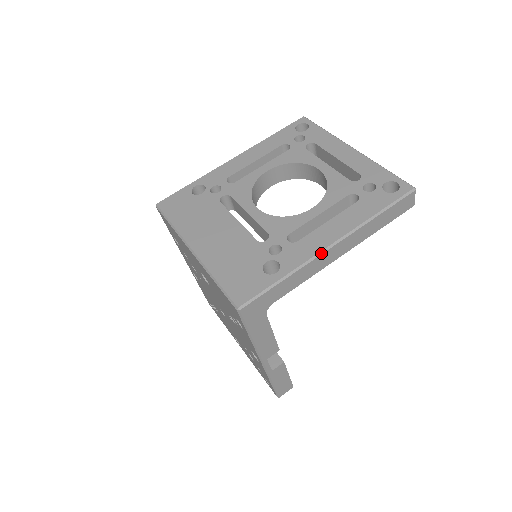
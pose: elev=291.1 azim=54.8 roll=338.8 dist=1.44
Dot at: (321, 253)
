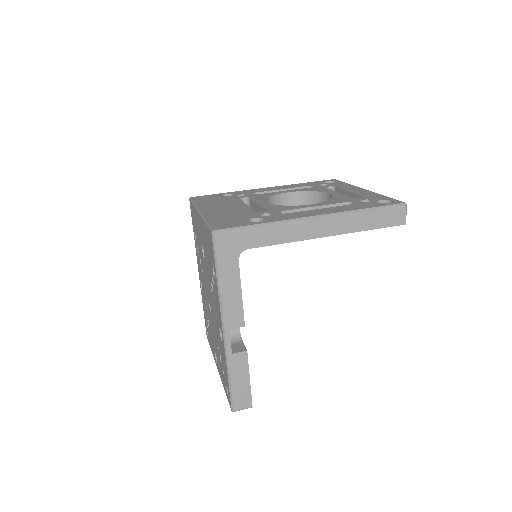
Dot at: (303, 219)
